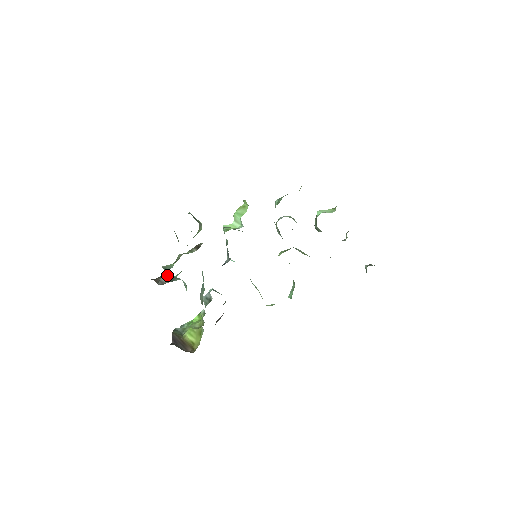
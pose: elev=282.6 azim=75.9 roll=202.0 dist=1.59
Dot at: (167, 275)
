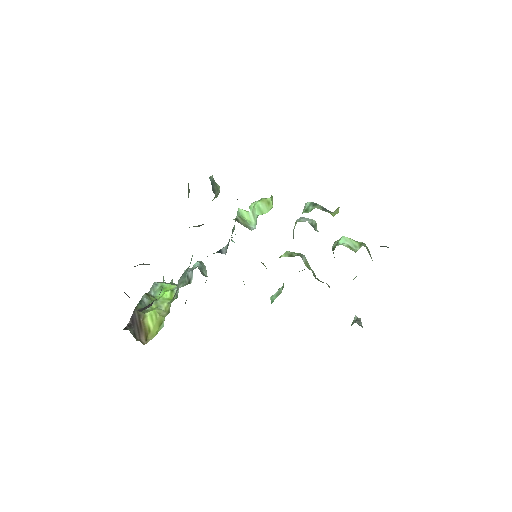
Dot at: occluded
